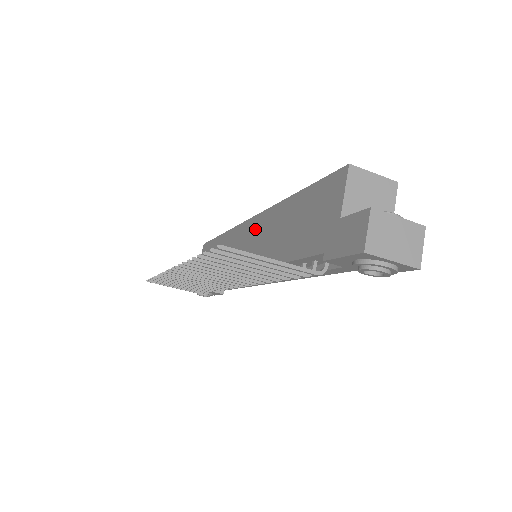
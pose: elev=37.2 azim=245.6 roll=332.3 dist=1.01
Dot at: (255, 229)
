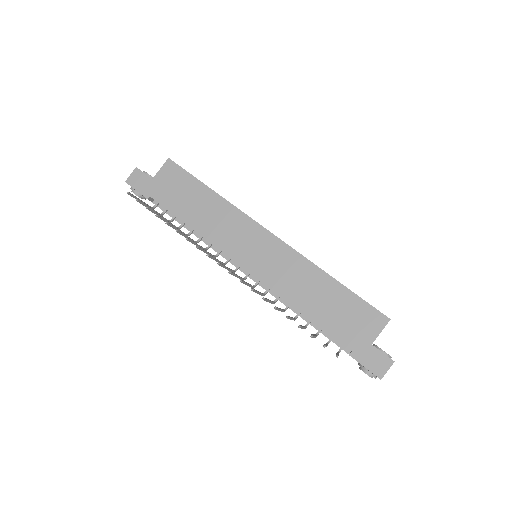
Dot at: (279, 253)
